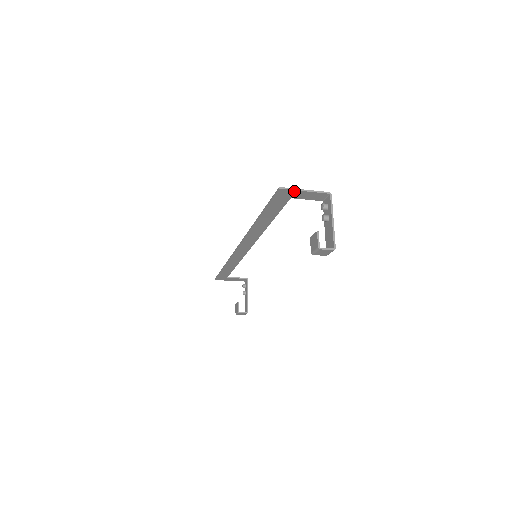
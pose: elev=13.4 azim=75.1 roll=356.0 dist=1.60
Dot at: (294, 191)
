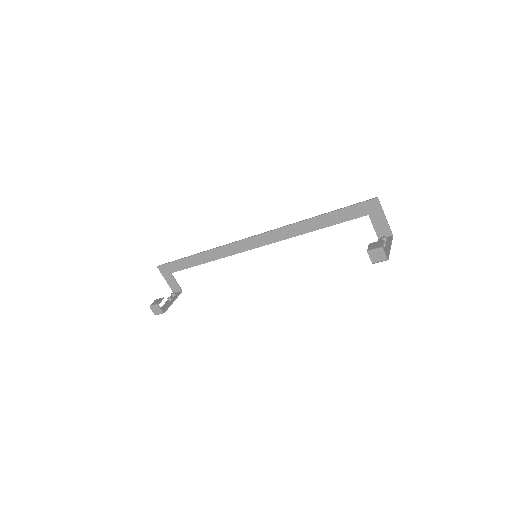
Dot at: (380, 210)
